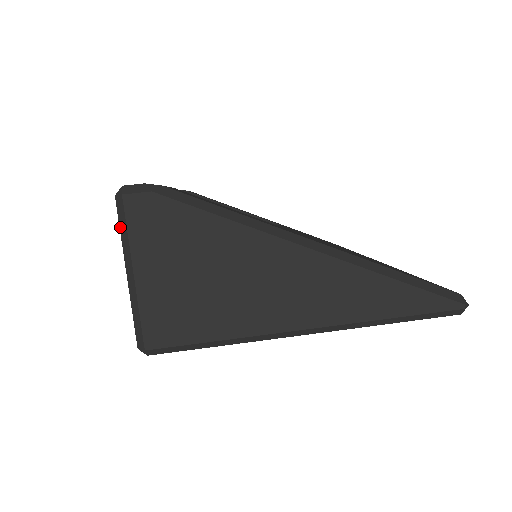
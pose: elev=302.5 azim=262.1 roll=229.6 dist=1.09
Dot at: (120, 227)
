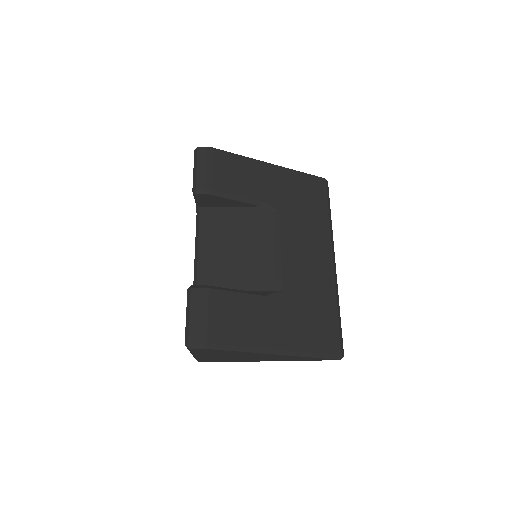
Dot at: (187, 348)
